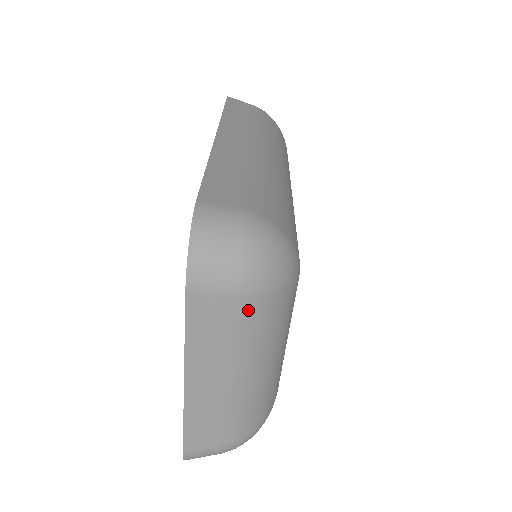
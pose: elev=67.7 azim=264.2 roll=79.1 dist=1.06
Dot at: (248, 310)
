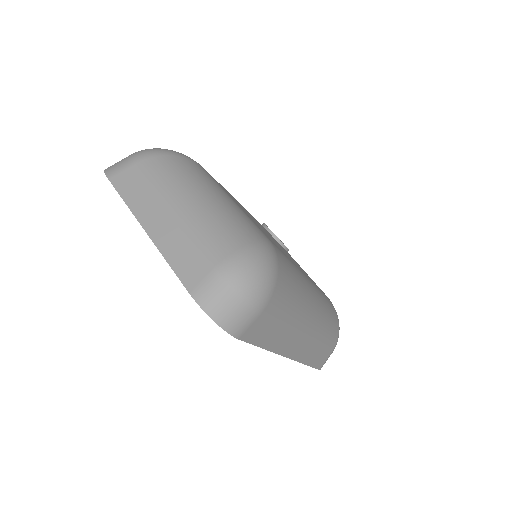
Dot at: (149, 166)
